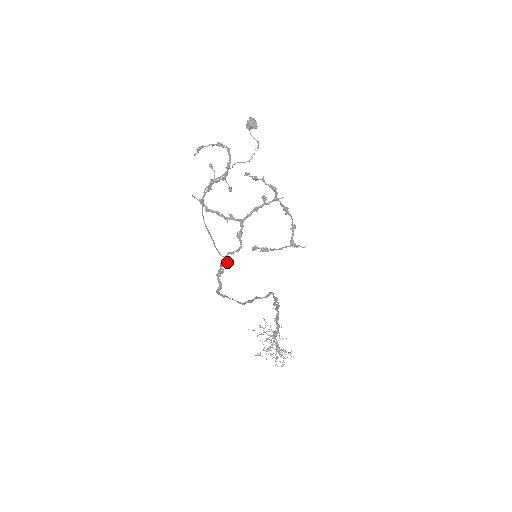
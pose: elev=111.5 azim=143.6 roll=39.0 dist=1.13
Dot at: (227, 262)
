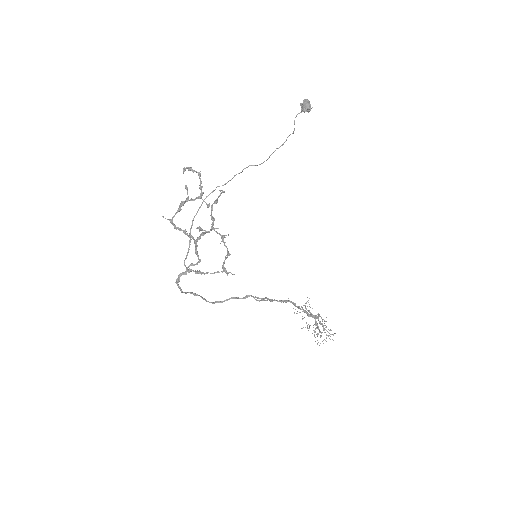
Dot at: (186, 273)
